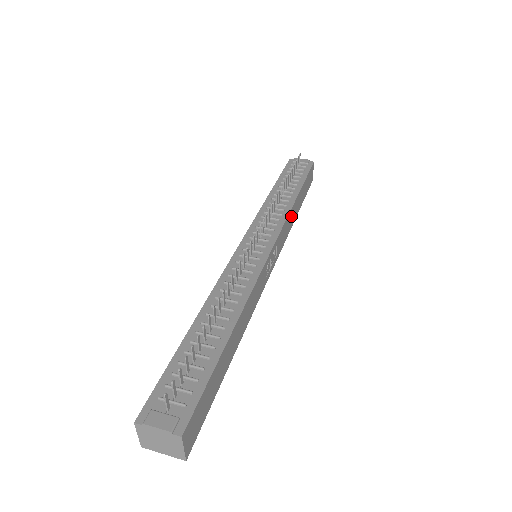
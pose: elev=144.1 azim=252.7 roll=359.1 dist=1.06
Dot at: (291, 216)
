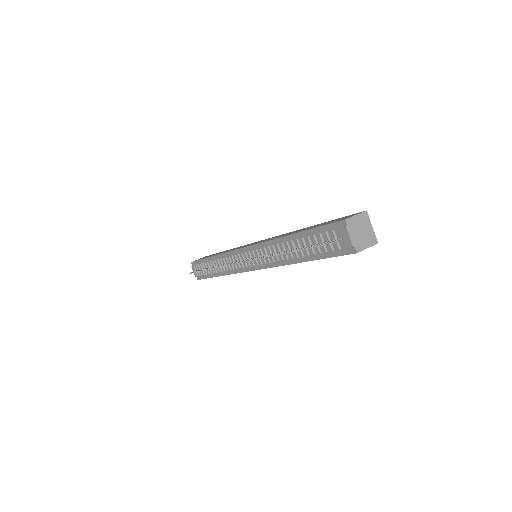
Dot at: occluded
